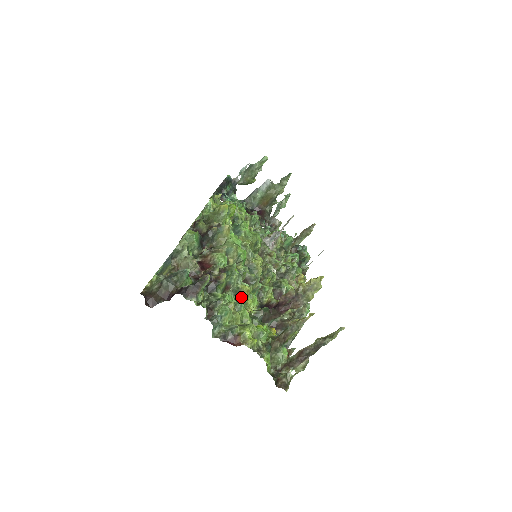
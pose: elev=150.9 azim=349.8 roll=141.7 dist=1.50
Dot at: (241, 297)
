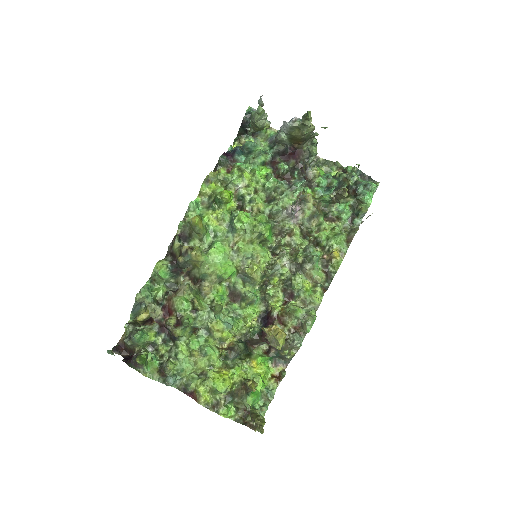
Dot at: (212, 336)
